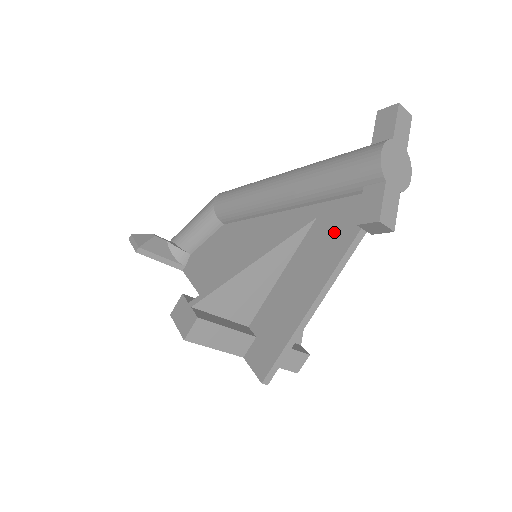
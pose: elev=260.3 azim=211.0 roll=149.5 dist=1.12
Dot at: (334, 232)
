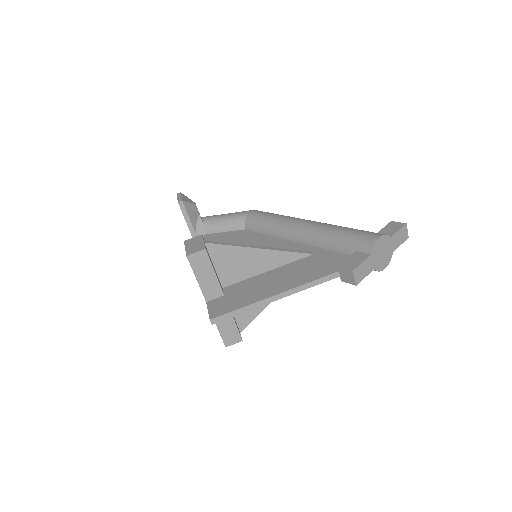
Dot at: (320, 266)
